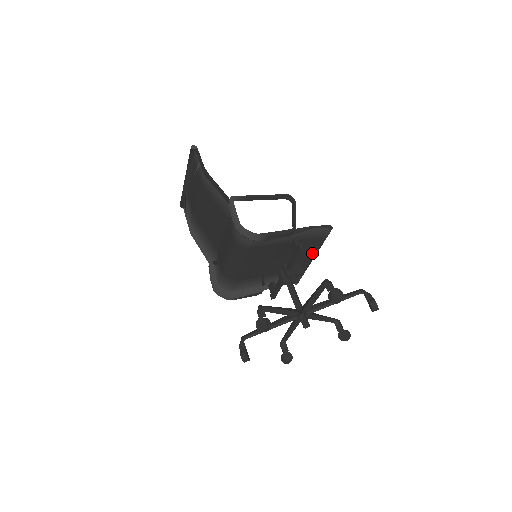
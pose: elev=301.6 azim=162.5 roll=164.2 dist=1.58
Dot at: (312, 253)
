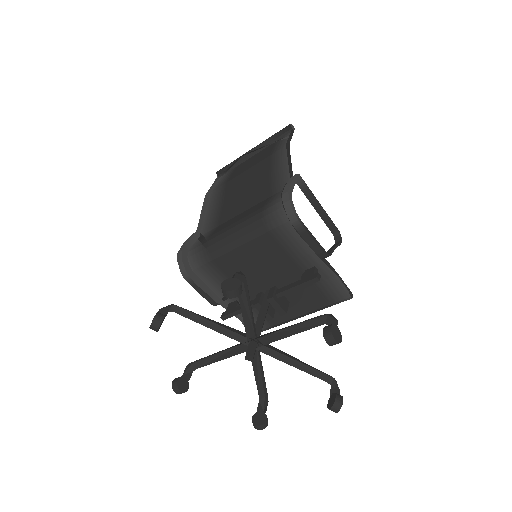
Dot at: (301, 312)
